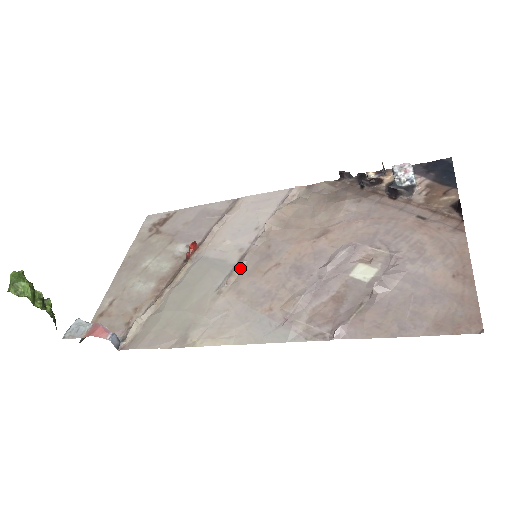
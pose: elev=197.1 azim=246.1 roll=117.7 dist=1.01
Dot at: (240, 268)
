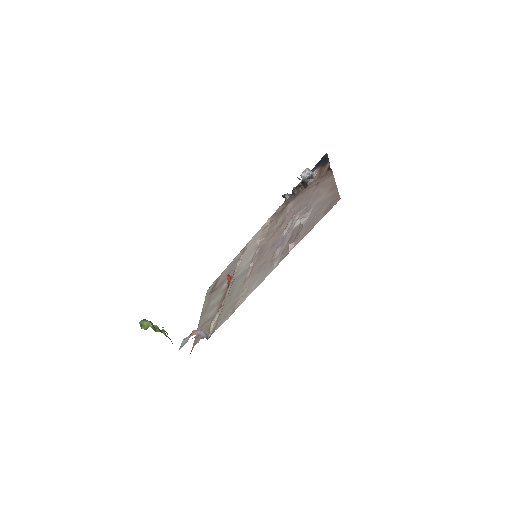
Dot at: (251, 267)
